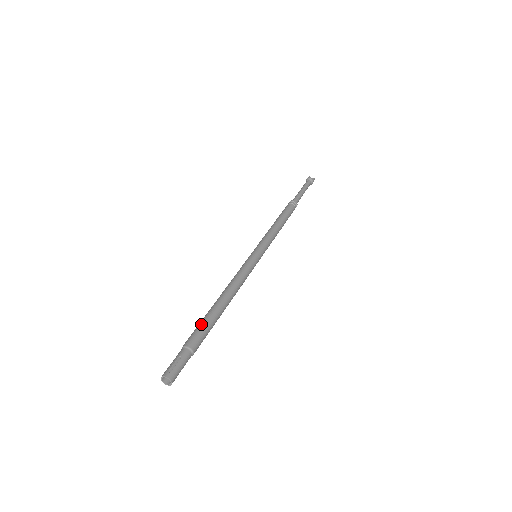
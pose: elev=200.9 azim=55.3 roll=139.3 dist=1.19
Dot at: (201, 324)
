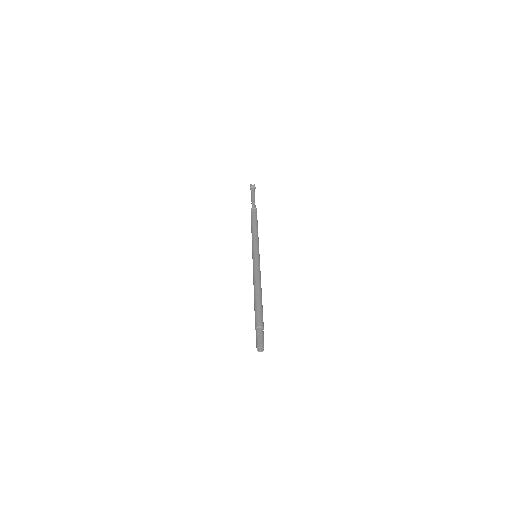
Dot at: (257, 311)
